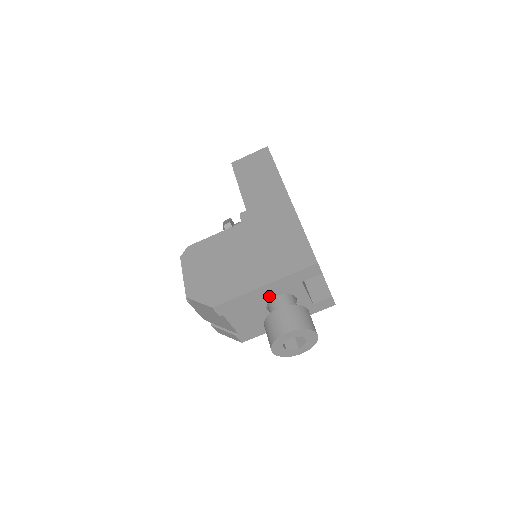
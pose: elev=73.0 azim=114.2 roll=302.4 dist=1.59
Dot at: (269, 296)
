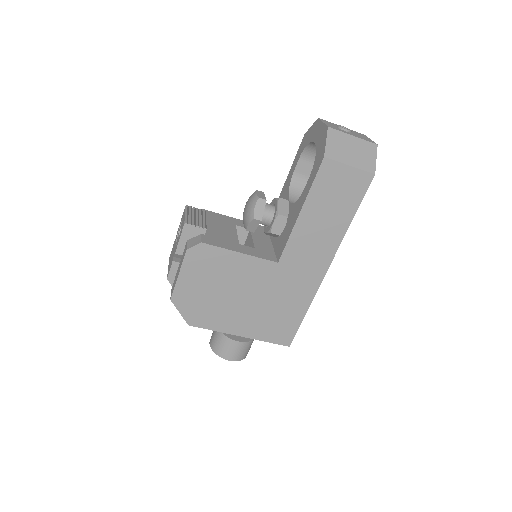
Dot at: occluded
